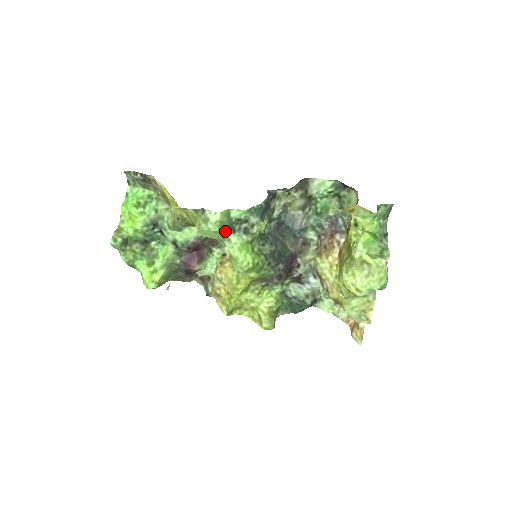
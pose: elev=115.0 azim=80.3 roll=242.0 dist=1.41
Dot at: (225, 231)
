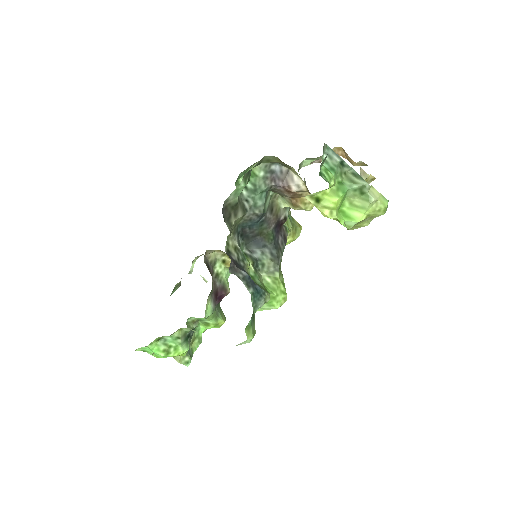
Dot at: (254, 323)
